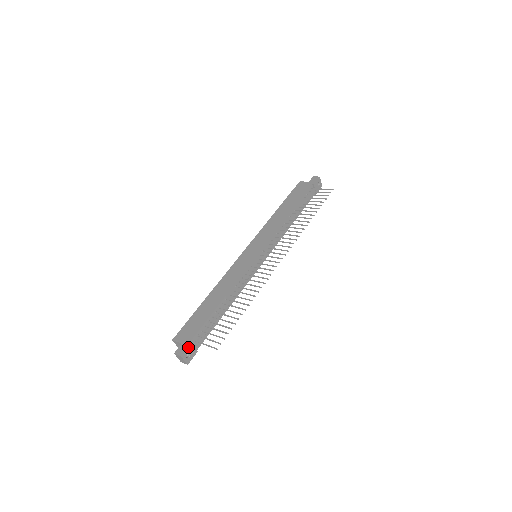
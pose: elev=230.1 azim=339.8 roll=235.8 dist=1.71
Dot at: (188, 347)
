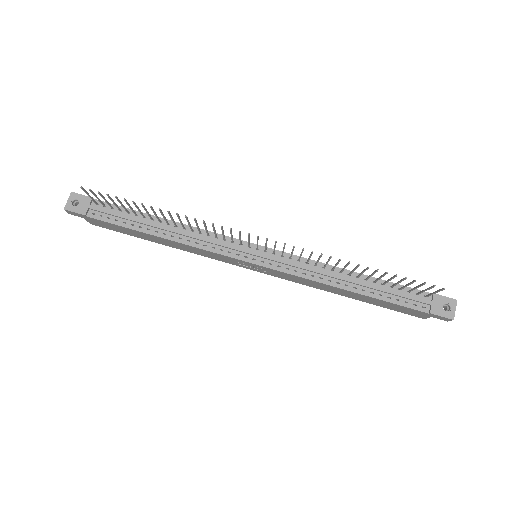
Dot at: (85, 196)
